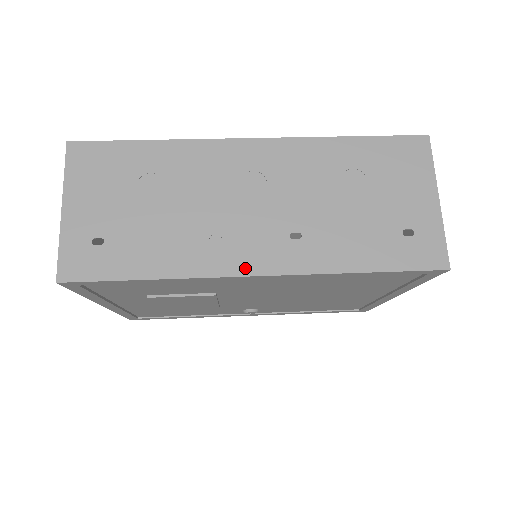
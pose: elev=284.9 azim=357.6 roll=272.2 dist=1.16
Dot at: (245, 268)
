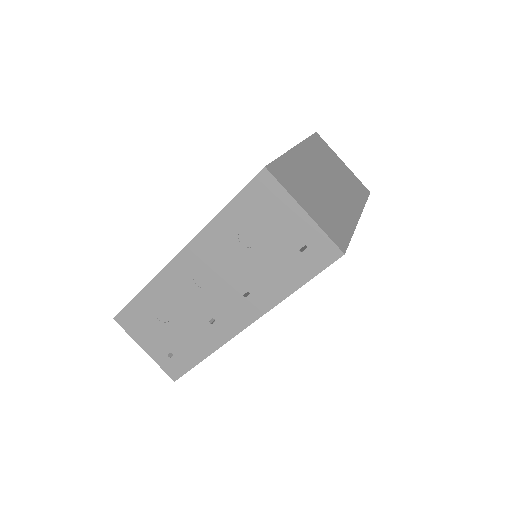
Dot at: (238, 327)
